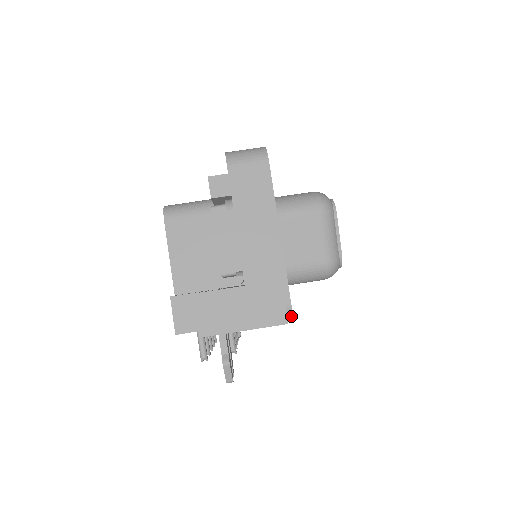
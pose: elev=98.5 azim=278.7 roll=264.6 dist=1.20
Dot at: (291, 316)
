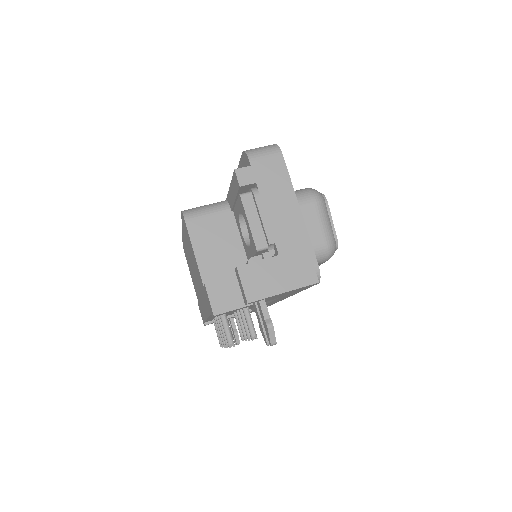
Dot at: (319, 277)
